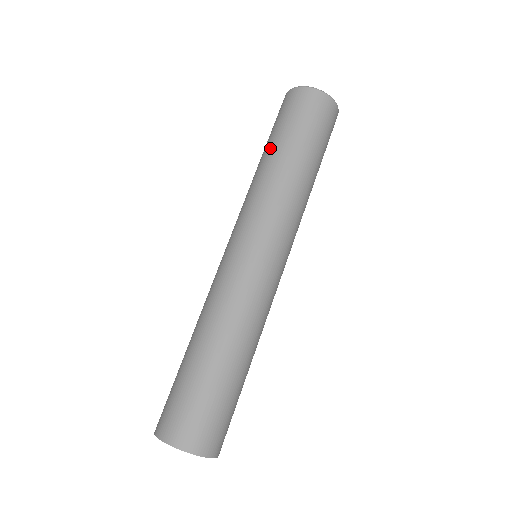
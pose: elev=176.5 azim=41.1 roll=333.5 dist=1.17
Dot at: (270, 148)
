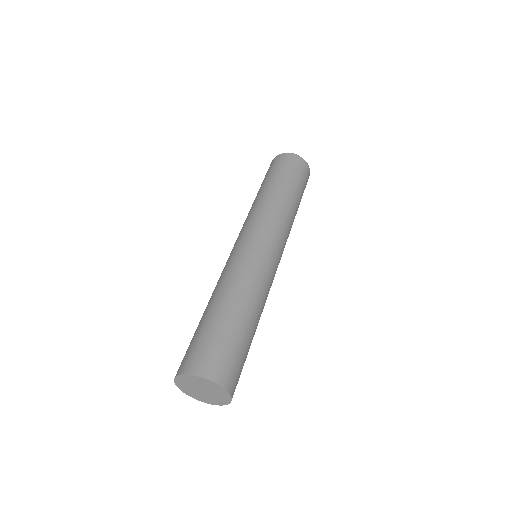
Dot at: (275, 184)
